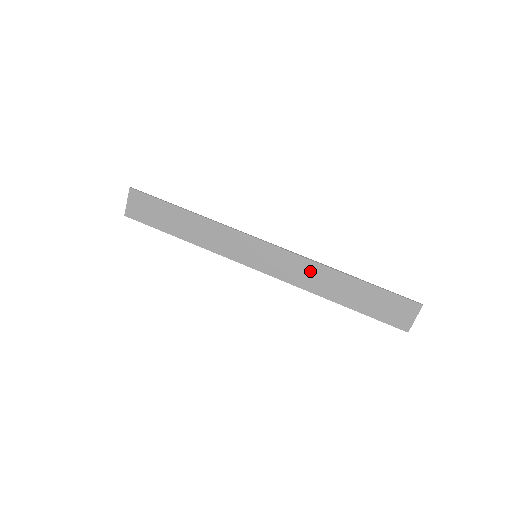
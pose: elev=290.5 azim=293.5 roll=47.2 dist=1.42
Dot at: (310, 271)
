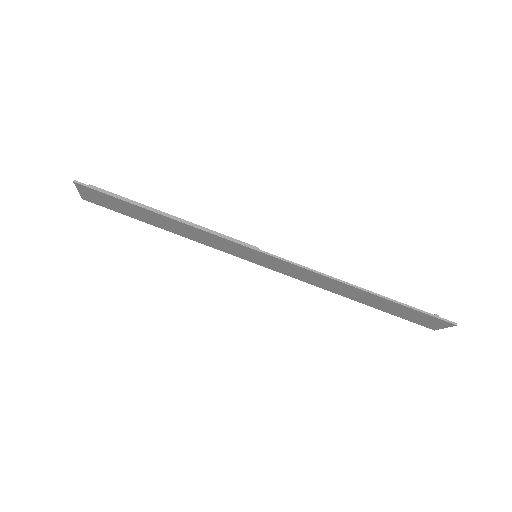
Dot at: (323, 280)
